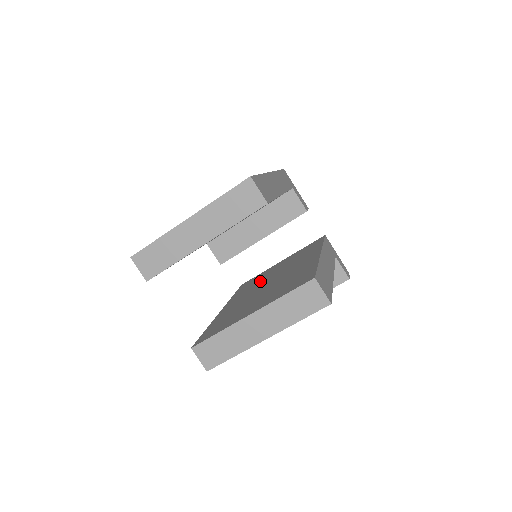
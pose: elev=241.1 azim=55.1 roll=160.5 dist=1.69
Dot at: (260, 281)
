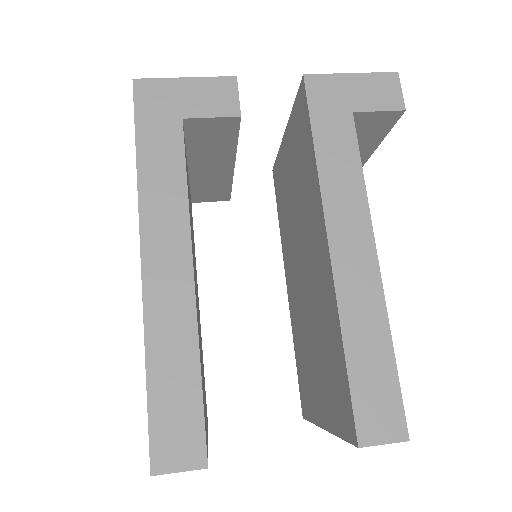
Dot at: (290, 224)
